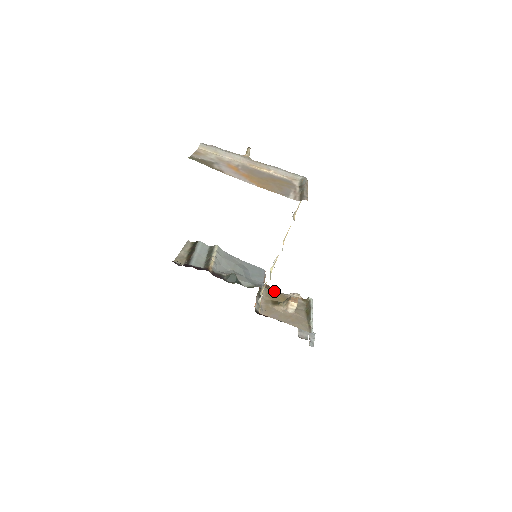
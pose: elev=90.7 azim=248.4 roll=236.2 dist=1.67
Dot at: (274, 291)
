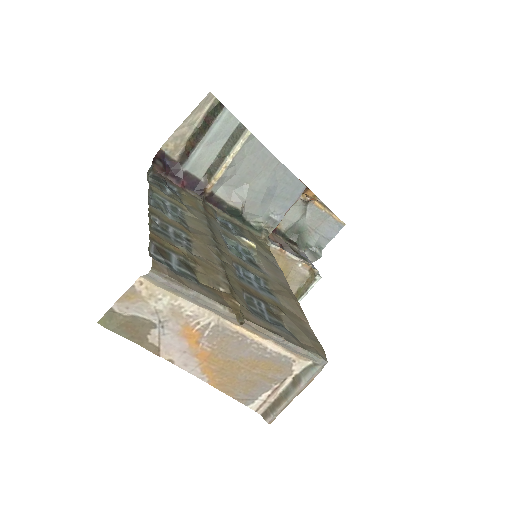
Dot at: (279, 251)
